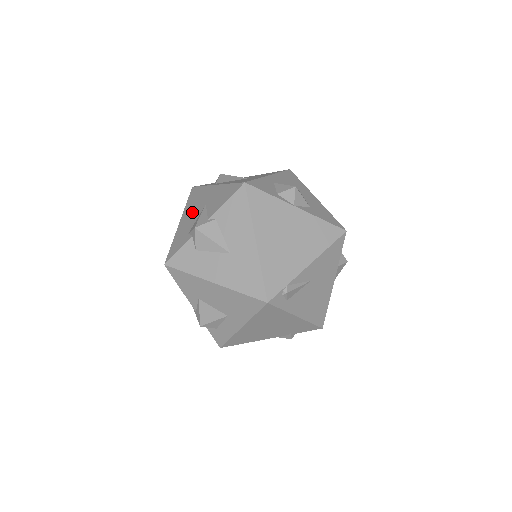
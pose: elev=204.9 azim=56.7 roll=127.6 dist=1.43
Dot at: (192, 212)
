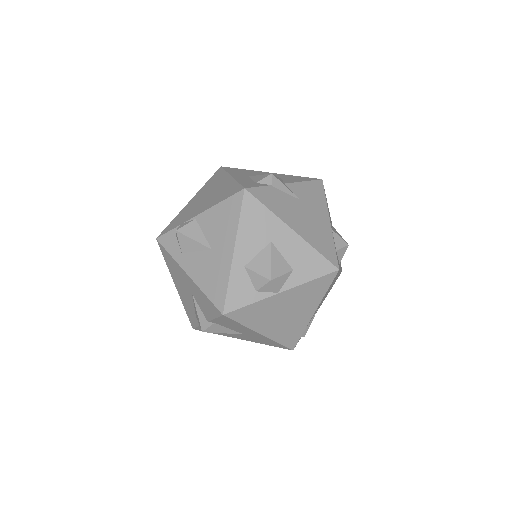
Dot at: (182, 288)
